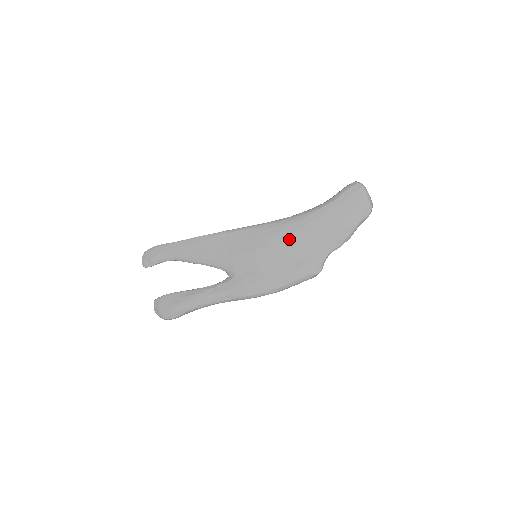
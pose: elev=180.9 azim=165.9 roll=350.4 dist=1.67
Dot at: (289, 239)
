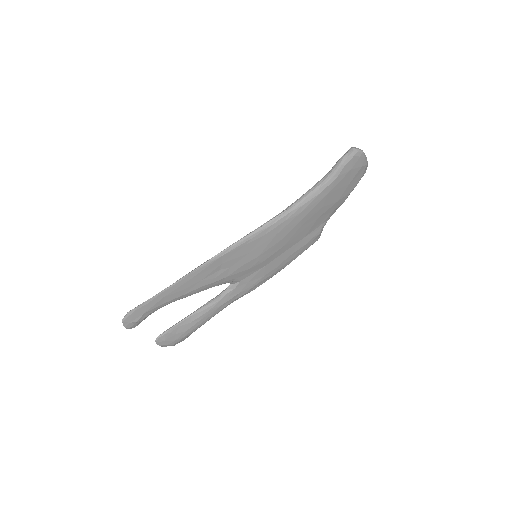
Dot at: (292, 231)
